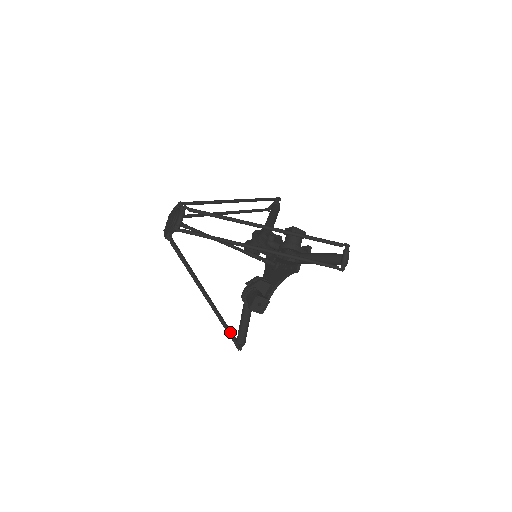
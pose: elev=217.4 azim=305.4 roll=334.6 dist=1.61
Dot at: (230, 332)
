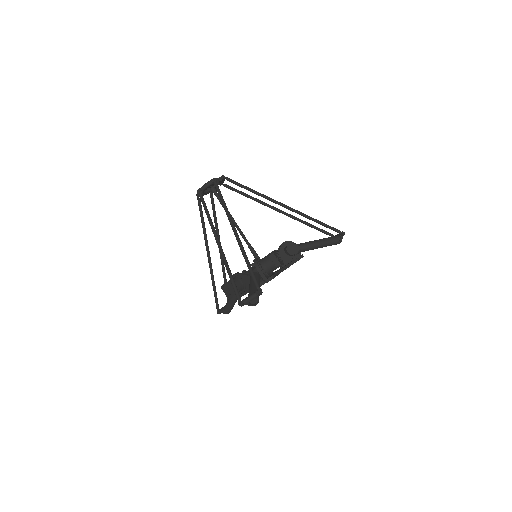
Dot at: (252, 269)
